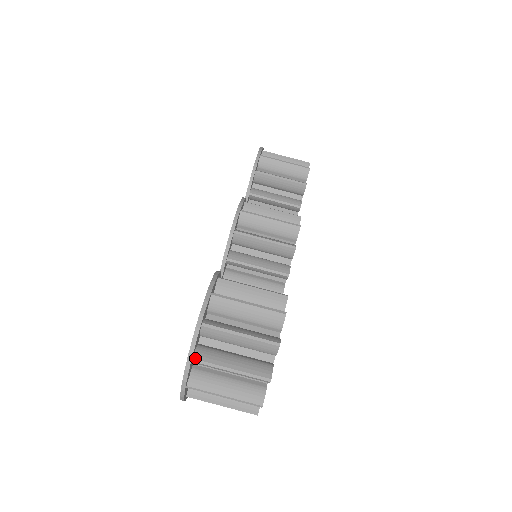
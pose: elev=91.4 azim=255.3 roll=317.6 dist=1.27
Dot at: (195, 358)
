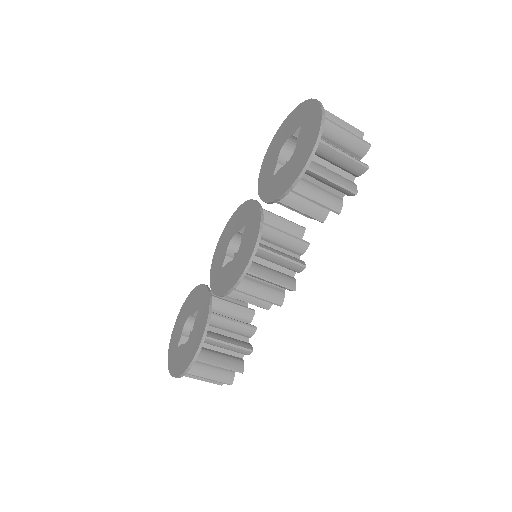
Dot at: occluded
